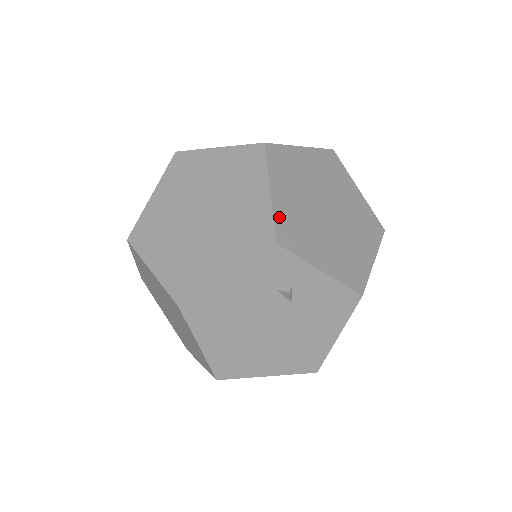
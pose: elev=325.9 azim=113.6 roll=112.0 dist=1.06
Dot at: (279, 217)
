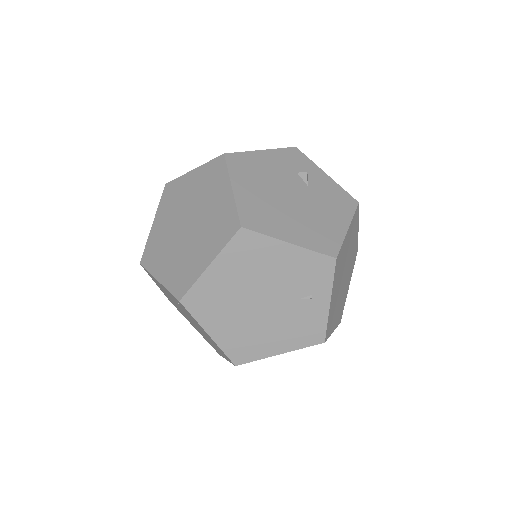
Dot at: occluded
